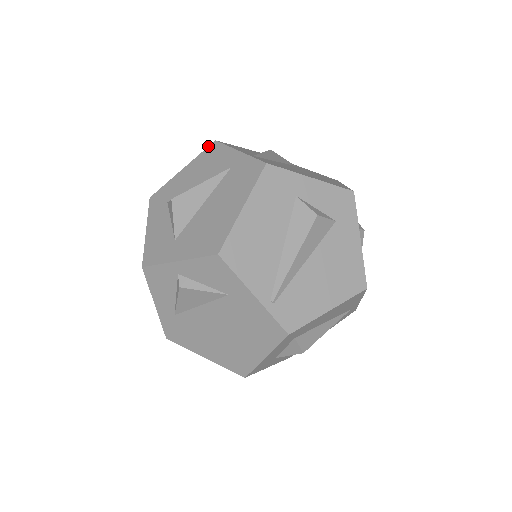
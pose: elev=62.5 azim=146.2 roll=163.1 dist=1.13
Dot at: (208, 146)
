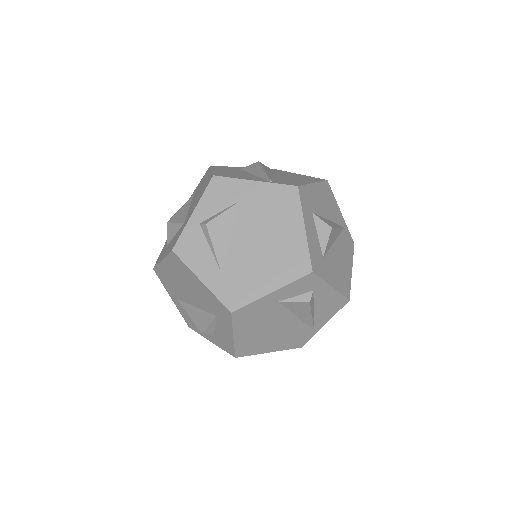
Dot at: occluded
